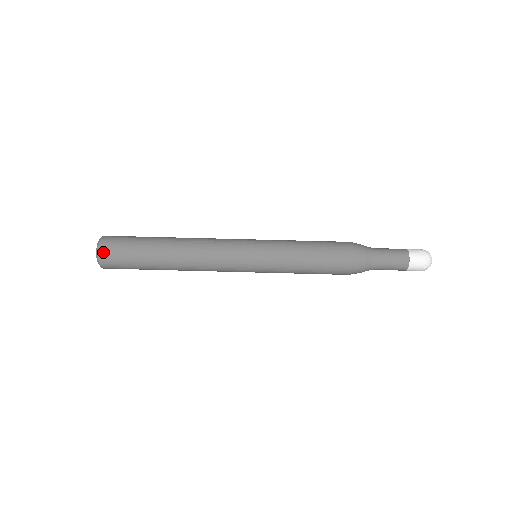
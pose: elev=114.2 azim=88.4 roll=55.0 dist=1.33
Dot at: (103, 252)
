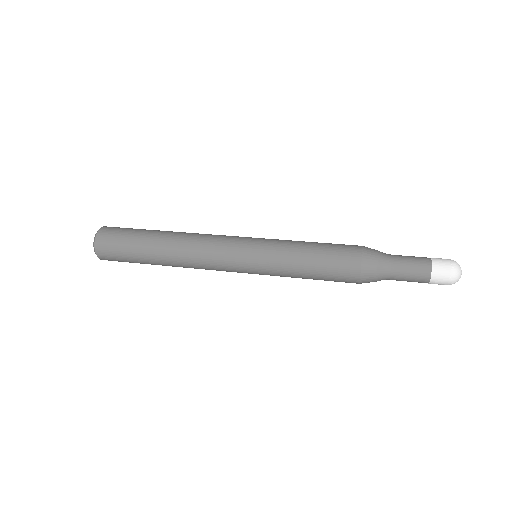
Dot at: (102, 233)
